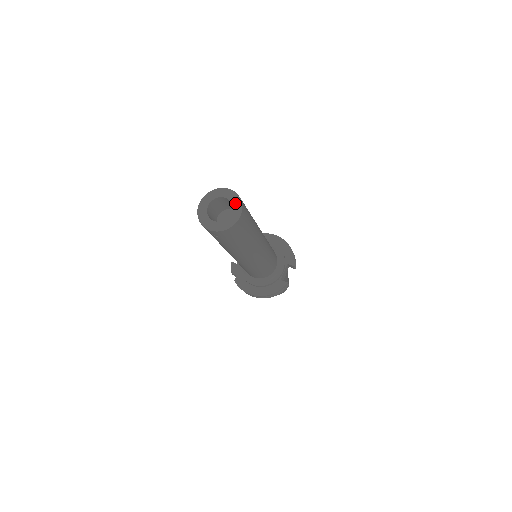
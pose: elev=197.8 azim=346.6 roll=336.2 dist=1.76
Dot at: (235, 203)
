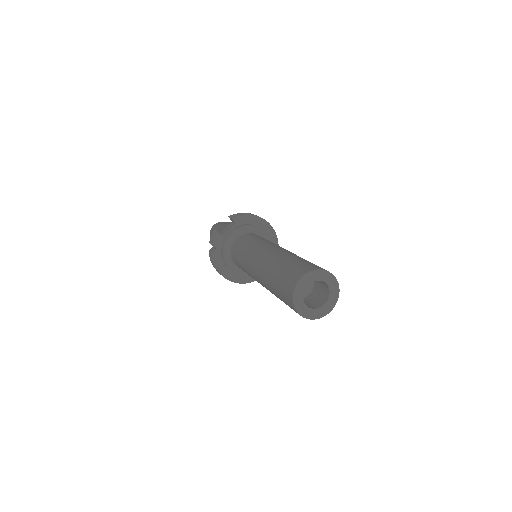
Dot at: (333, 296)
